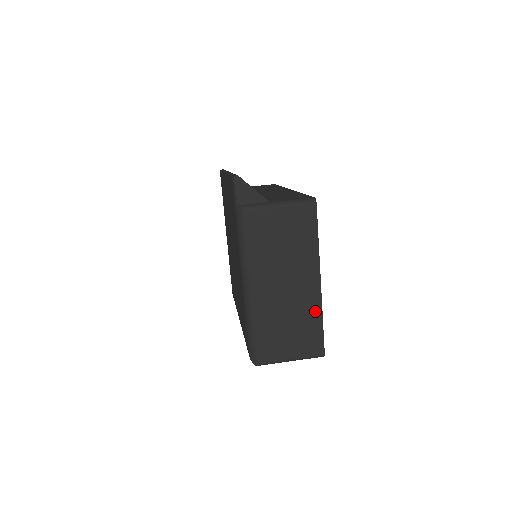
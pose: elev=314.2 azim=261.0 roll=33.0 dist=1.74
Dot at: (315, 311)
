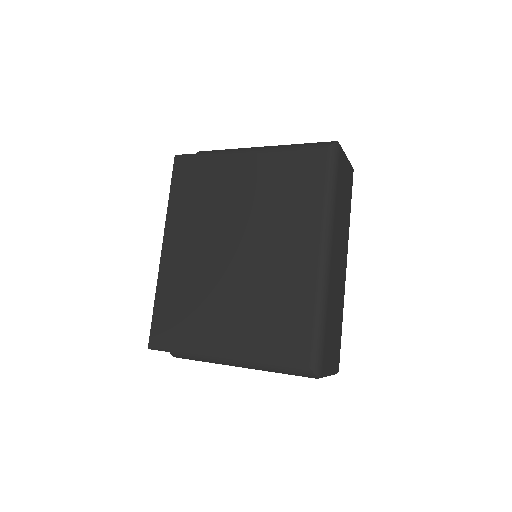
Dot at: occluded
